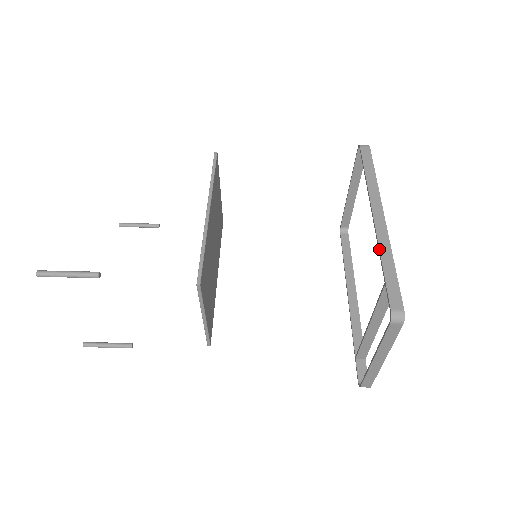
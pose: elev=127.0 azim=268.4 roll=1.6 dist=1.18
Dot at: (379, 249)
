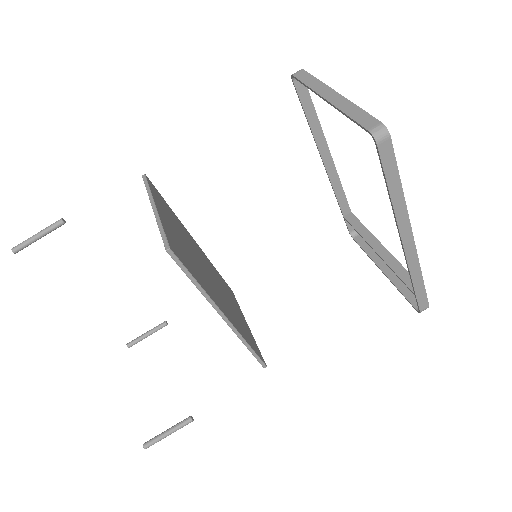
Dot at: (410, 274)
